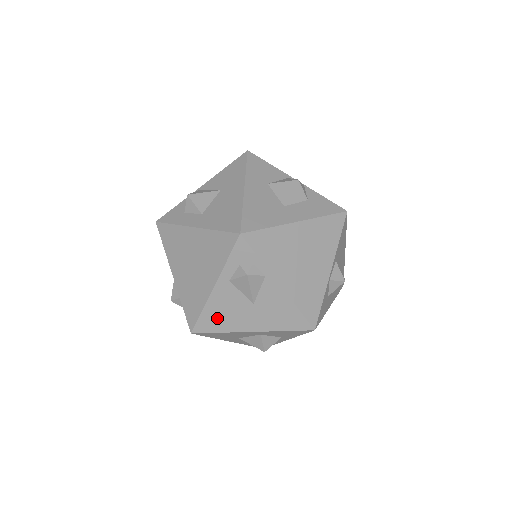
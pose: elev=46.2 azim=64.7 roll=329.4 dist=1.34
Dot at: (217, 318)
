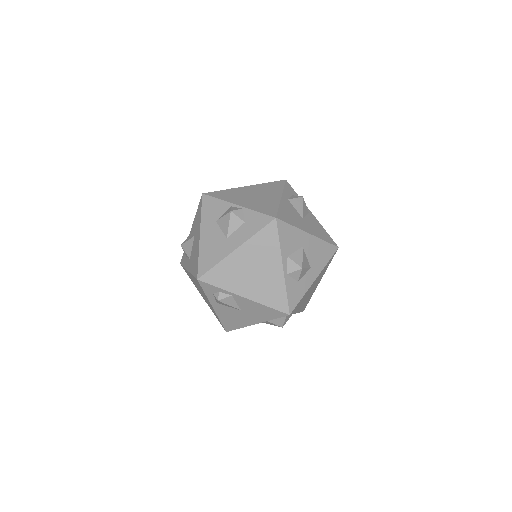
Dot at: (231, 322)
